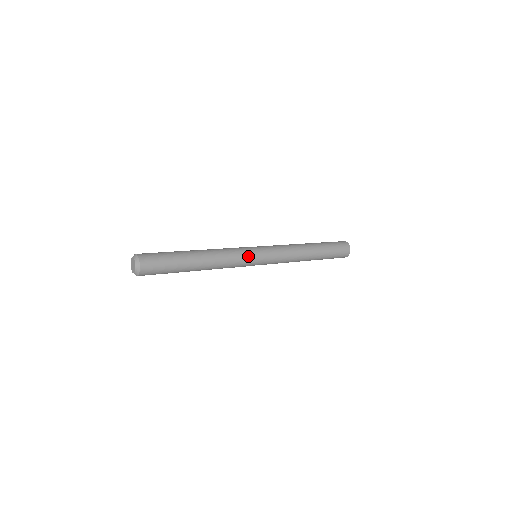
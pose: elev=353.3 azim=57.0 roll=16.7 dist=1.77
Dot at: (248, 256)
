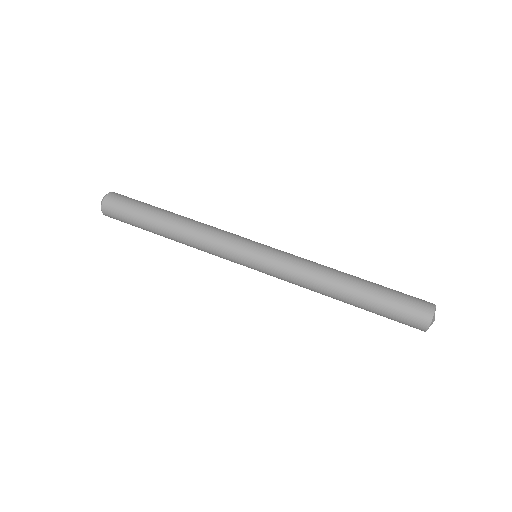
Dot at: (231, 257)
